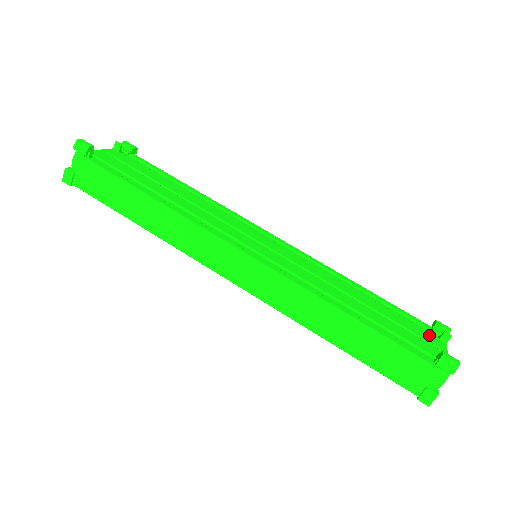
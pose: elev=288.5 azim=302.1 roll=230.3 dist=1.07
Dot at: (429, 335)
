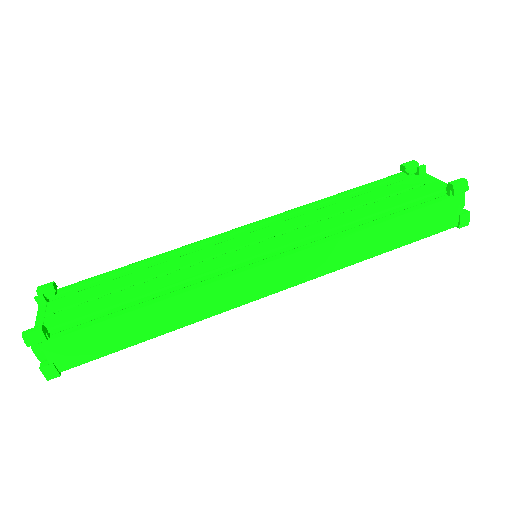
Dot at: (413, 180)
